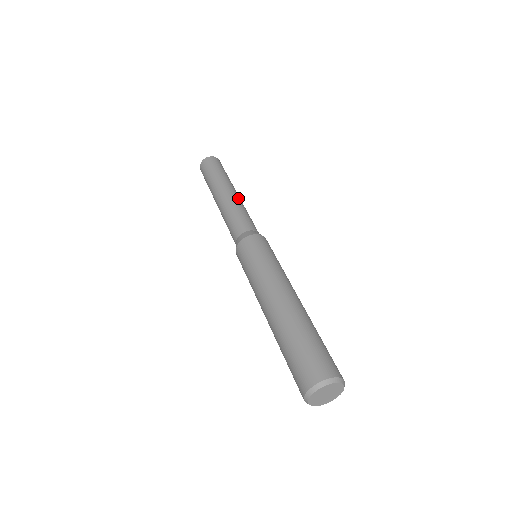
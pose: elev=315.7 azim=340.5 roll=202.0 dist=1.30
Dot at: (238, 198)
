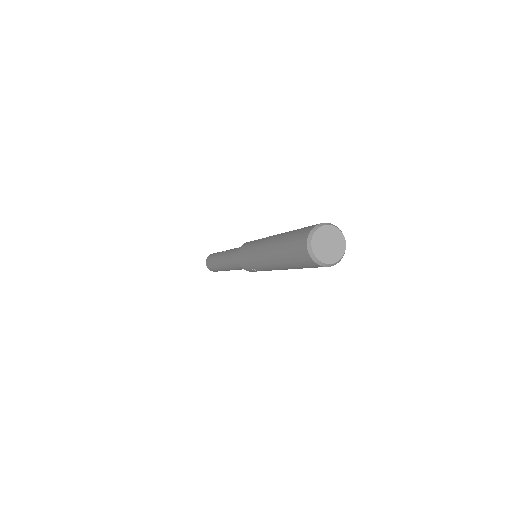
Dot at: occluded
